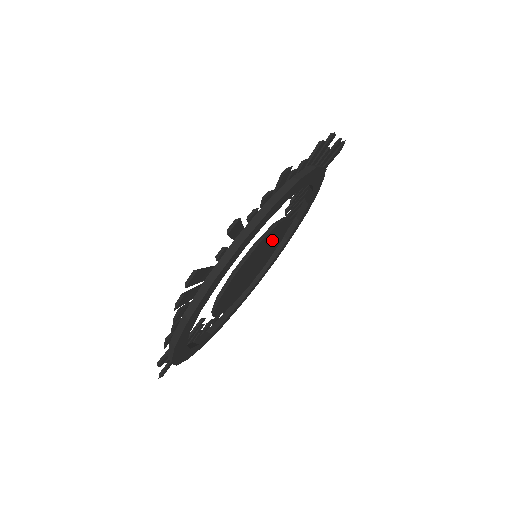
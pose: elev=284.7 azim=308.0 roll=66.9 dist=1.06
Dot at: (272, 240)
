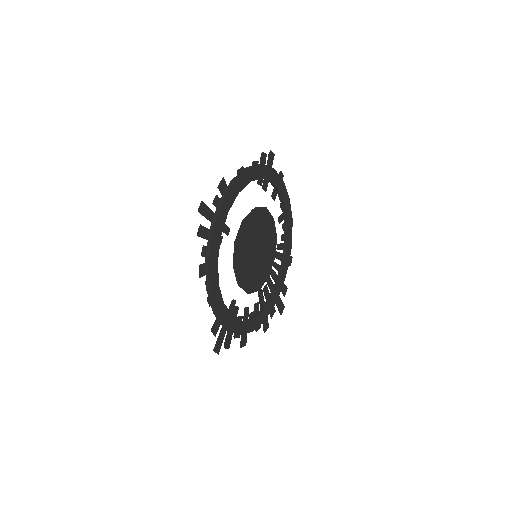
Dot at: (267, 254)
